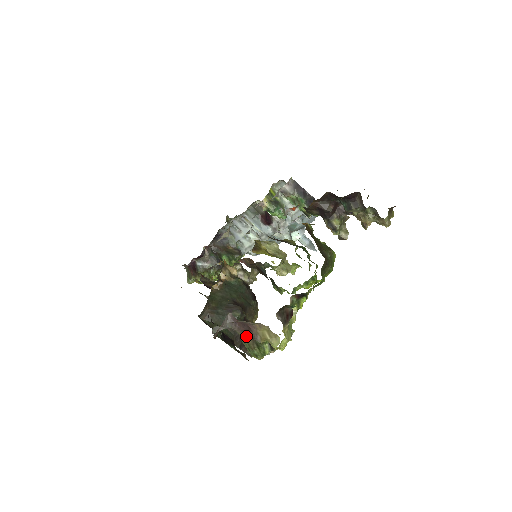
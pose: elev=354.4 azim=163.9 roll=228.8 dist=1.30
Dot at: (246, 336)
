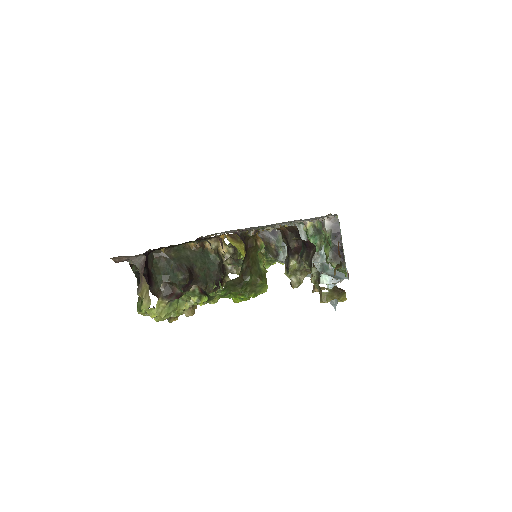
Dot at: occluded
